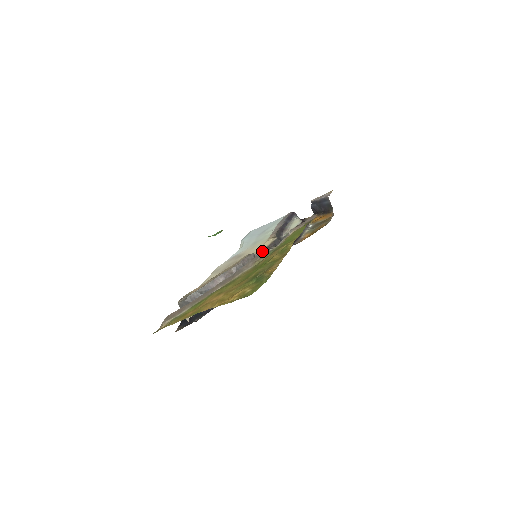
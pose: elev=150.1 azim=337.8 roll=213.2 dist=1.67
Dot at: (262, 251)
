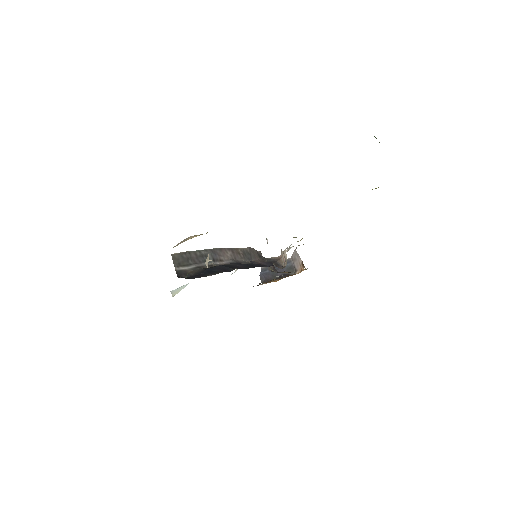
Dot at: occluded
